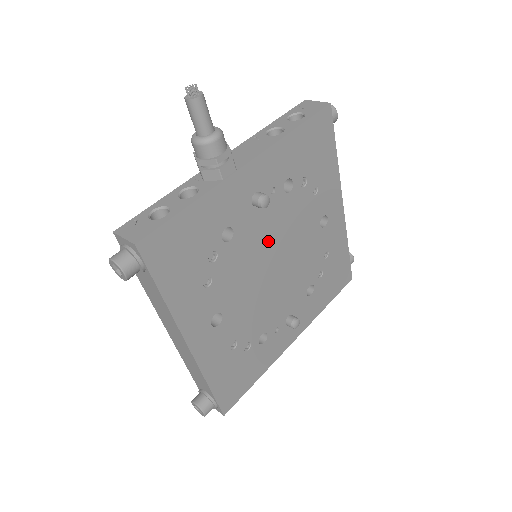
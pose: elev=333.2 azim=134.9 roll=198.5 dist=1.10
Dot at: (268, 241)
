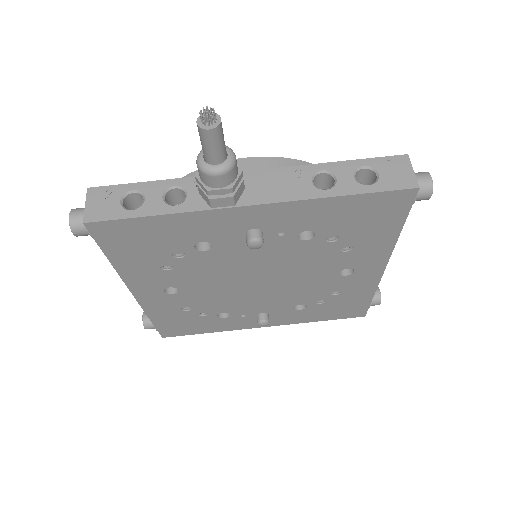
Dot at: (258, 264)
